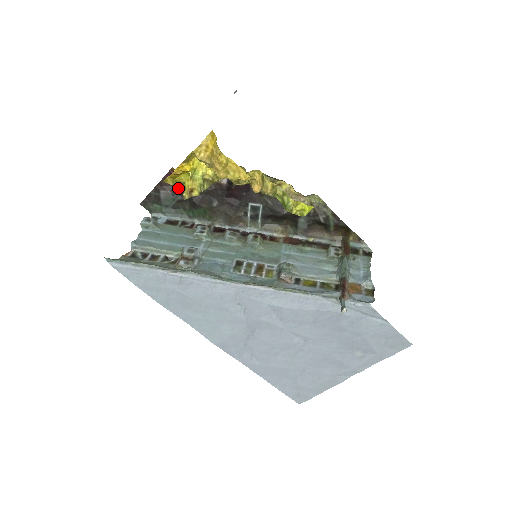
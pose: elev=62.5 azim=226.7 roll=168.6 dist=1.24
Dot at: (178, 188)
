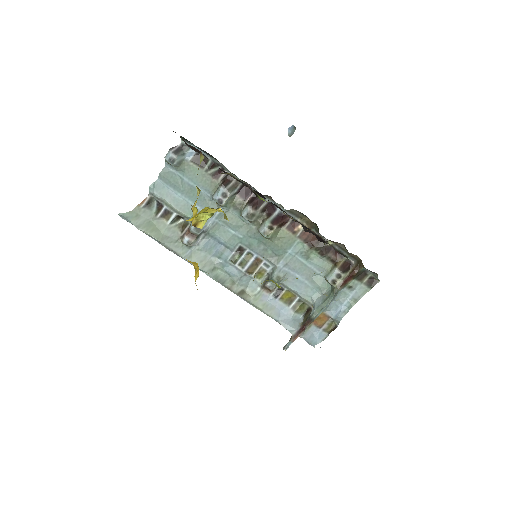
Dot at: occluded
